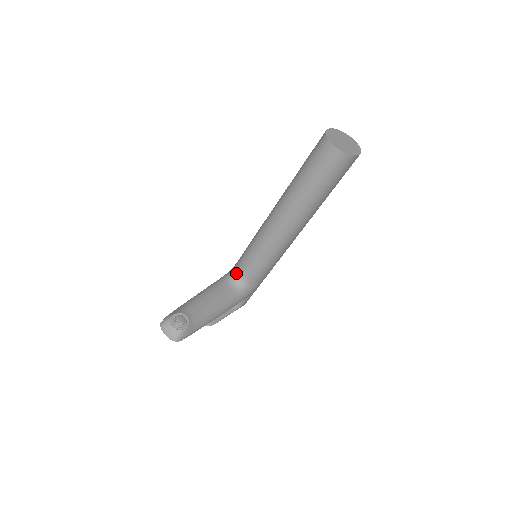
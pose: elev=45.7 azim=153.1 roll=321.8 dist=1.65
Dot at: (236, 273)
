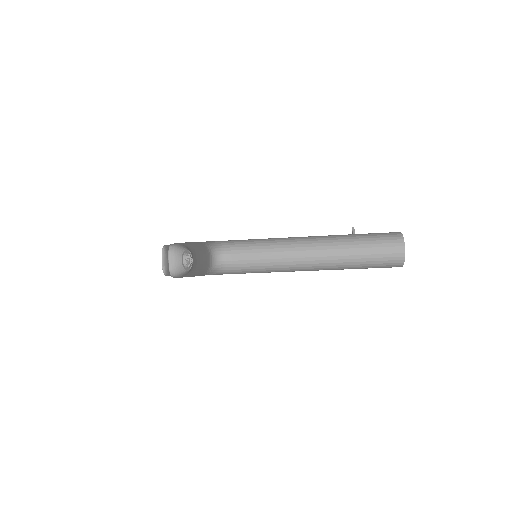
Dot at: (221, 251)
